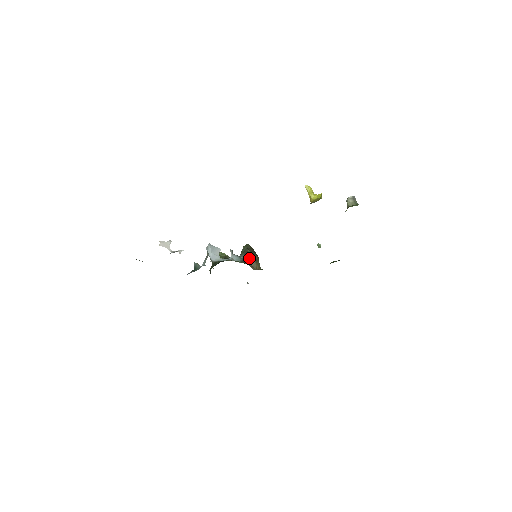
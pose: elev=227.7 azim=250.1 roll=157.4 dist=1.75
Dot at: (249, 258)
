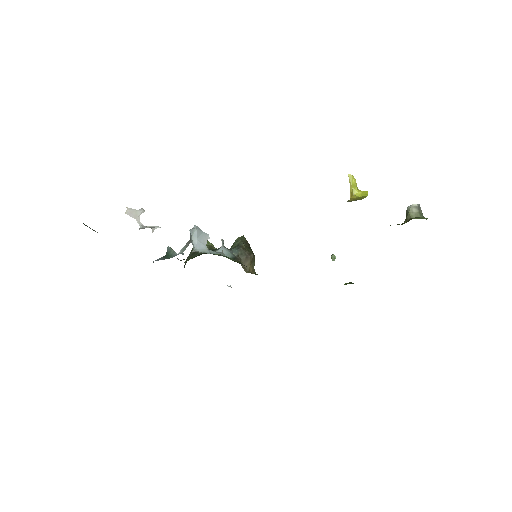
Dot at: (243, 255)
